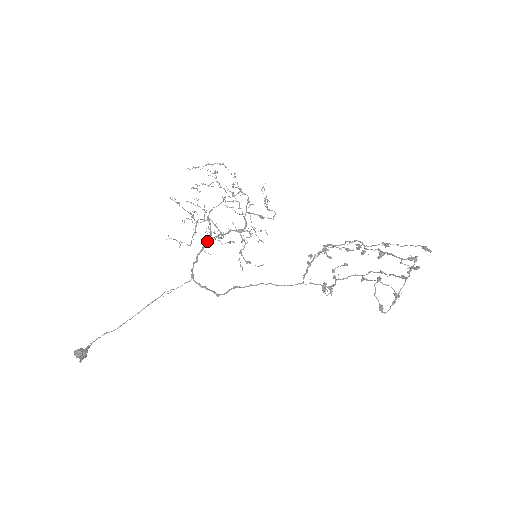
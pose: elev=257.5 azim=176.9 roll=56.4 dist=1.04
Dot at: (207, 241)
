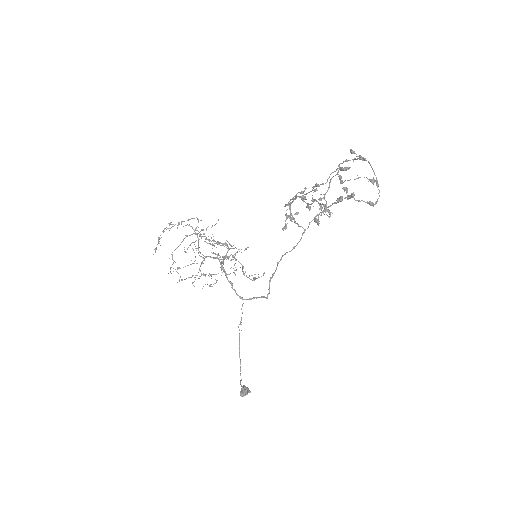
Dot at: occluded
